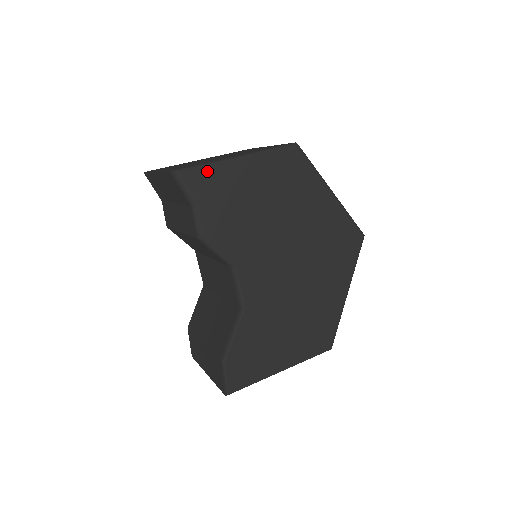
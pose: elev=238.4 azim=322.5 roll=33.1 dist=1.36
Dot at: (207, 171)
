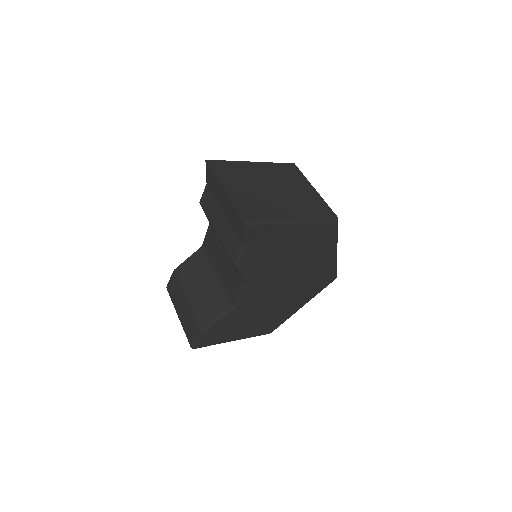
Dot at: (268, 228)
